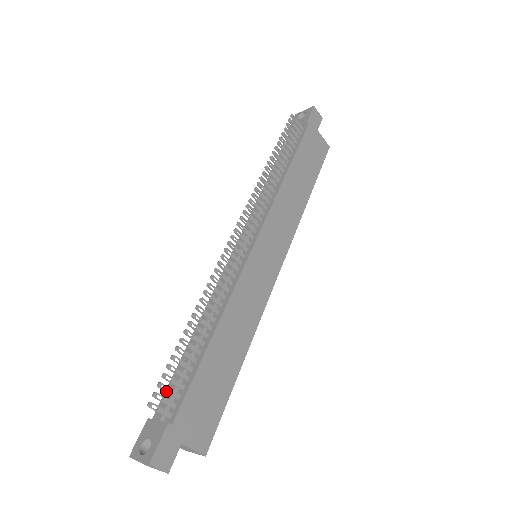
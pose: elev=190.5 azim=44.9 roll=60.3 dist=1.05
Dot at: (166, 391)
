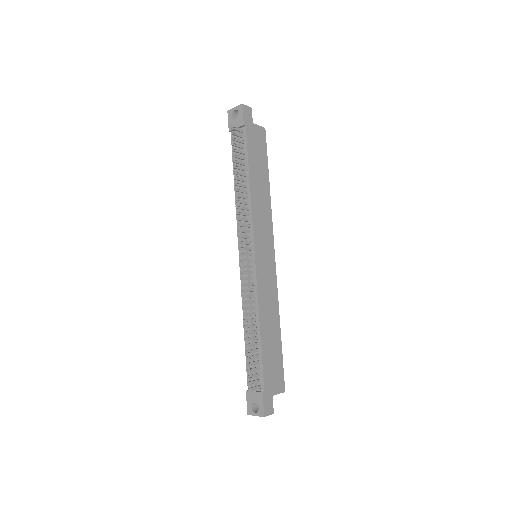
Dot at: (253, 377)
